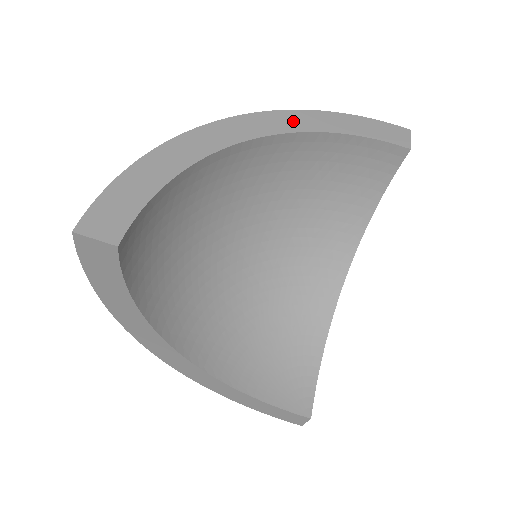
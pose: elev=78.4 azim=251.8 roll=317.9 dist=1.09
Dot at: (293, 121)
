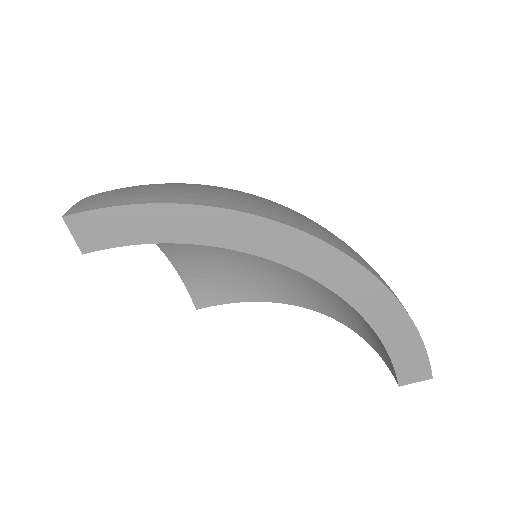
Dot at: (358, 288)
